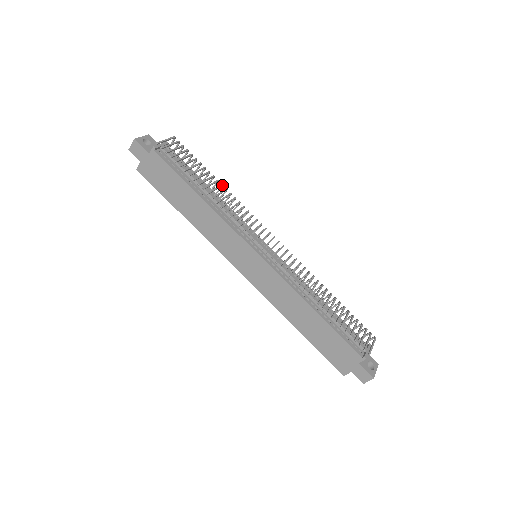
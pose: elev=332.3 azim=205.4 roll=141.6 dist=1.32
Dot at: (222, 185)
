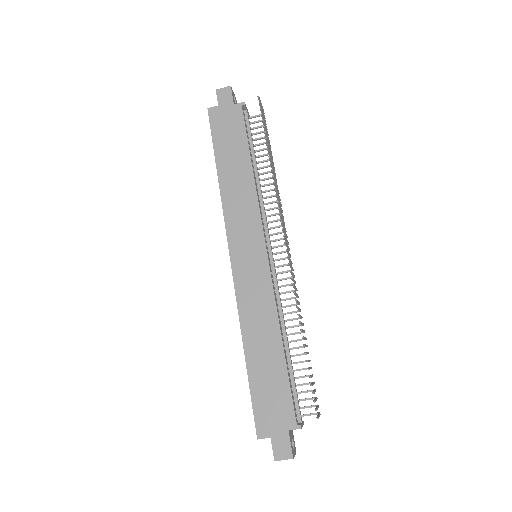
Dot at: occluded
